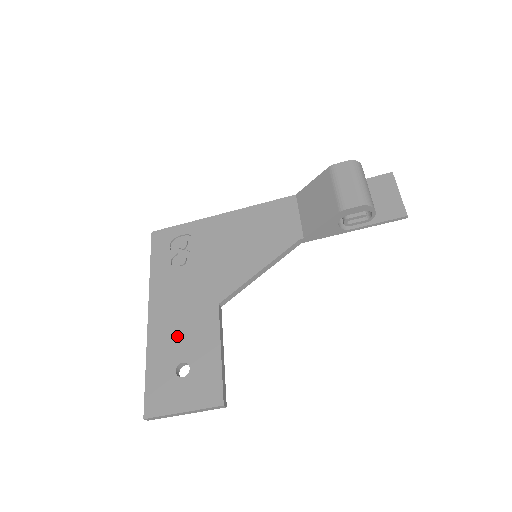
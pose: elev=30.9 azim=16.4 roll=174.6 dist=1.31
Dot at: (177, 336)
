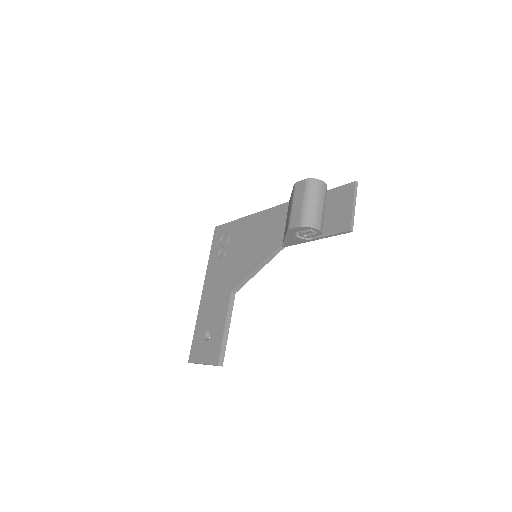
Dot at: (210, 311)
